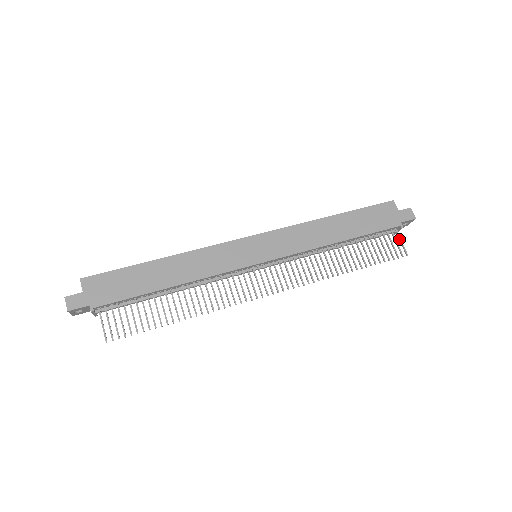
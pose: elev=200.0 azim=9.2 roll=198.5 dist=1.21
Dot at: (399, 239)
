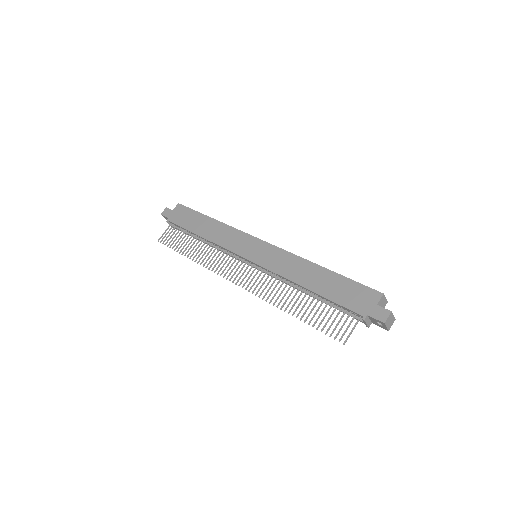
Dot at: (353, 327)
